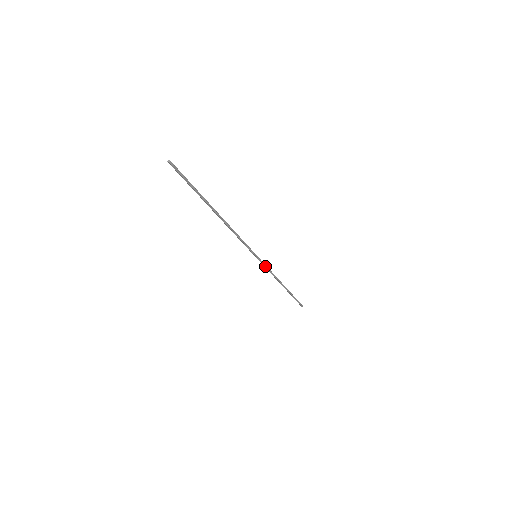
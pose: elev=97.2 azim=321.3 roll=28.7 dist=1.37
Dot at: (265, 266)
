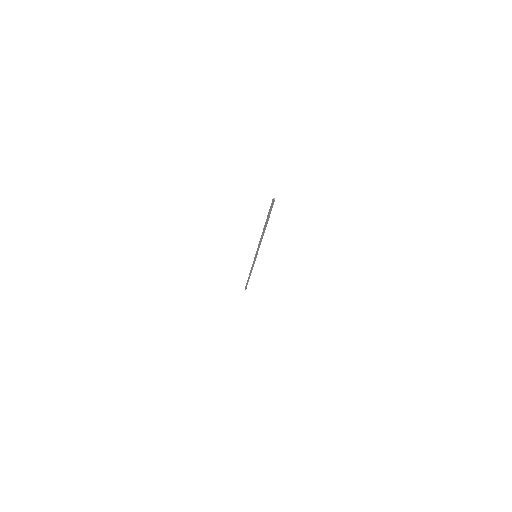
Dot at: (254, 263)
